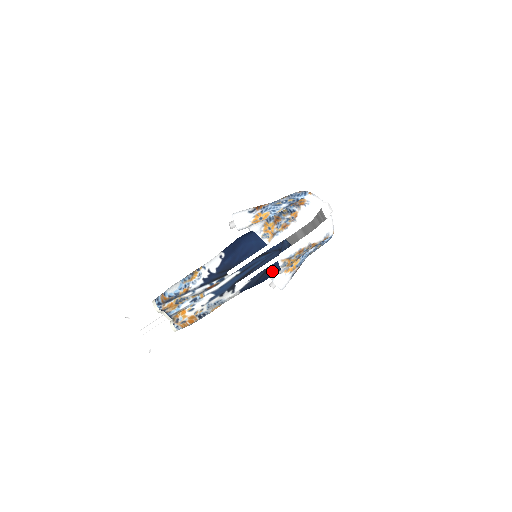
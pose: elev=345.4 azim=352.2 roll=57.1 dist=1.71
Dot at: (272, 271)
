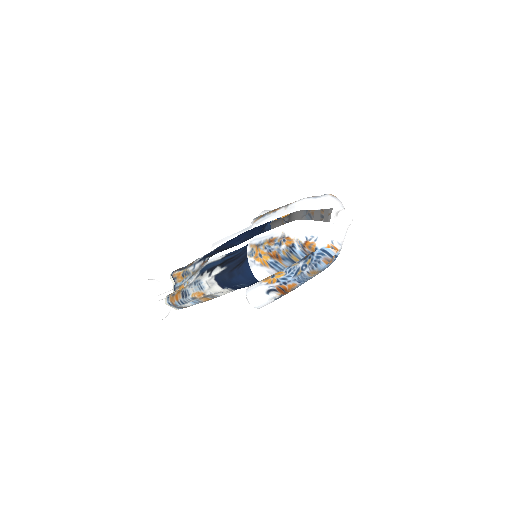
Dot at: (247, 266)
